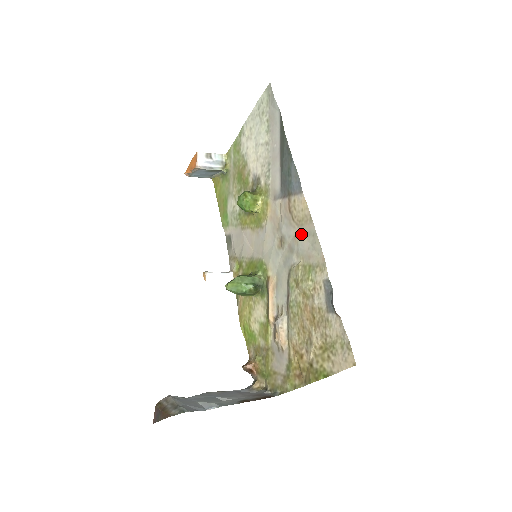
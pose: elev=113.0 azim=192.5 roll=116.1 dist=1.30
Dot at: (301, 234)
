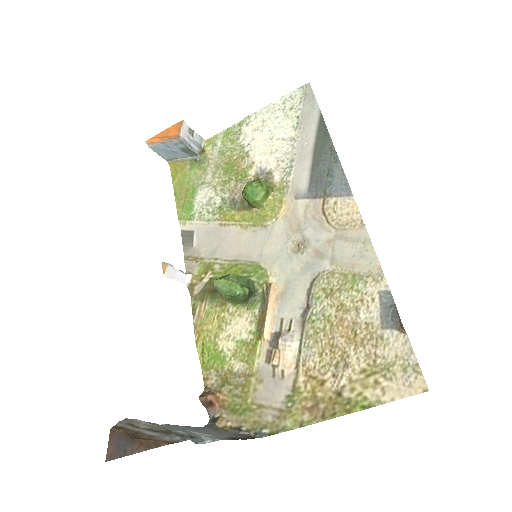
Dot at: (341, 239)
